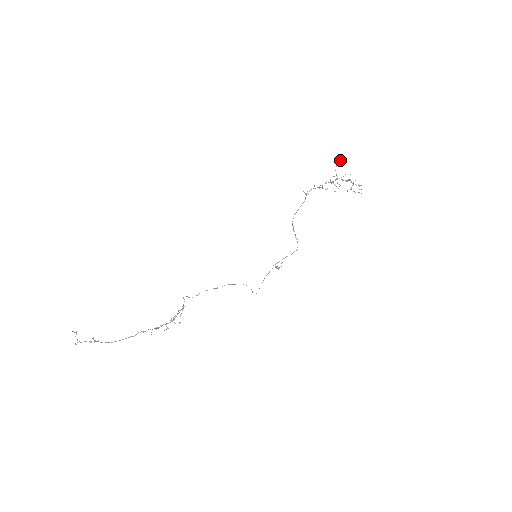
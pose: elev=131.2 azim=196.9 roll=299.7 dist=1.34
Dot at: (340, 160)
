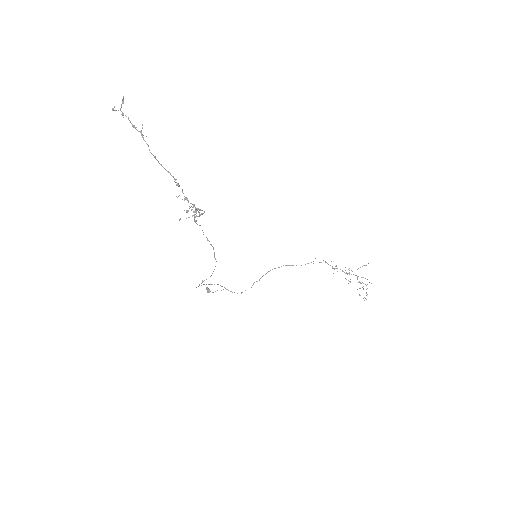
Dot at: occluded
